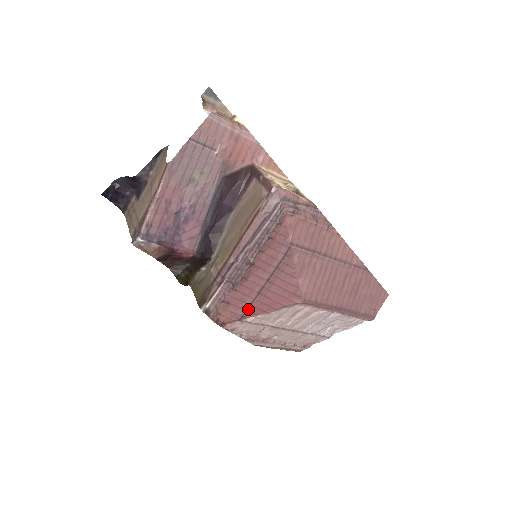
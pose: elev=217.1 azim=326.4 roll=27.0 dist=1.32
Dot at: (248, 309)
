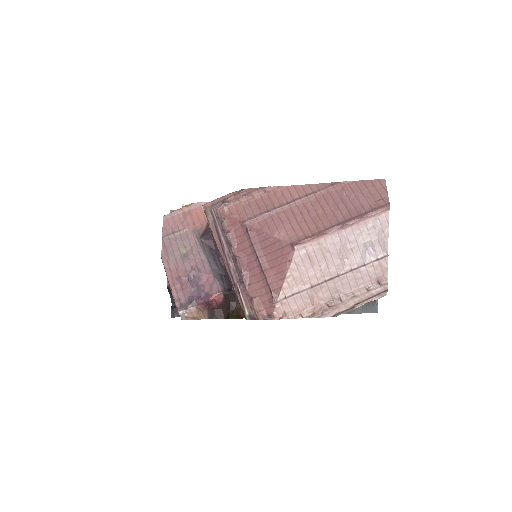
Dot at: (270, 289)
